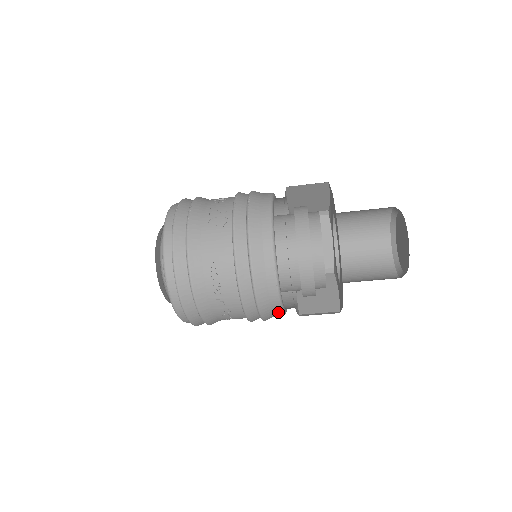
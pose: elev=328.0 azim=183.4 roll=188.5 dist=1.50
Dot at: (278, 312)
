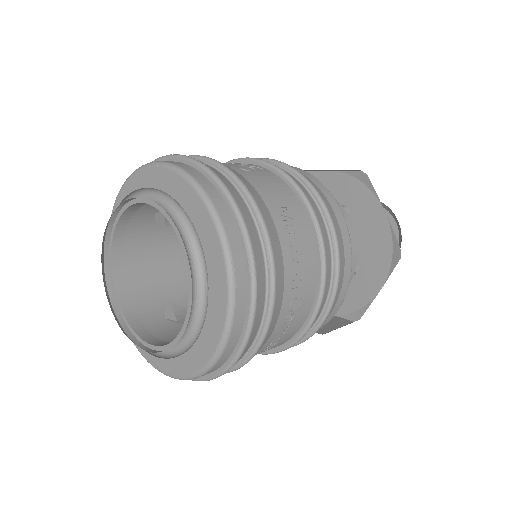
Dot at: (338, 305)
